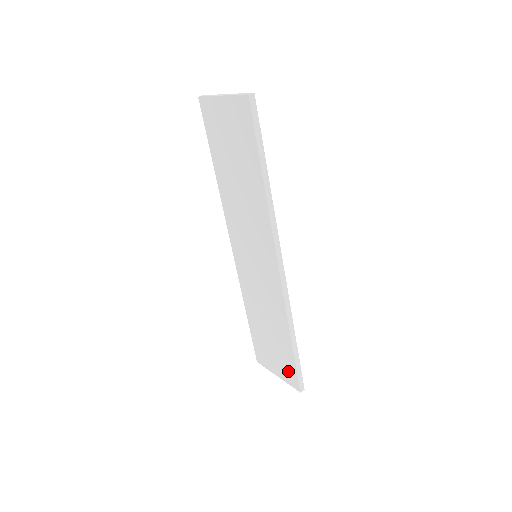
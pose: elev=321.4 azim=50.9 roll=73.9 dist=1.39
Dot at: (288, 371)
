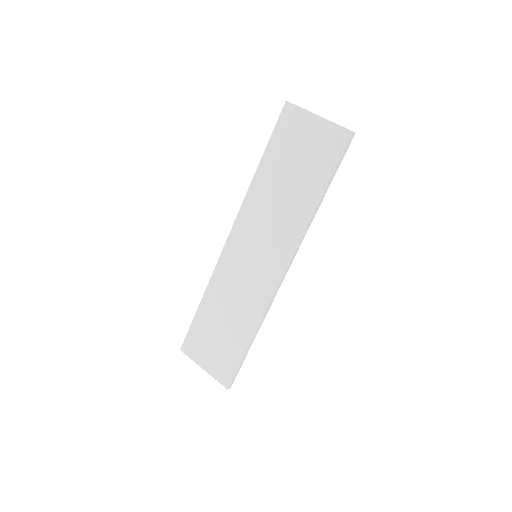
Dot at: (224, 367)
